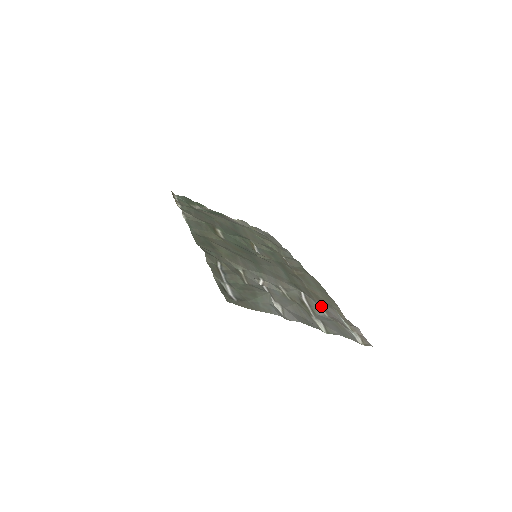
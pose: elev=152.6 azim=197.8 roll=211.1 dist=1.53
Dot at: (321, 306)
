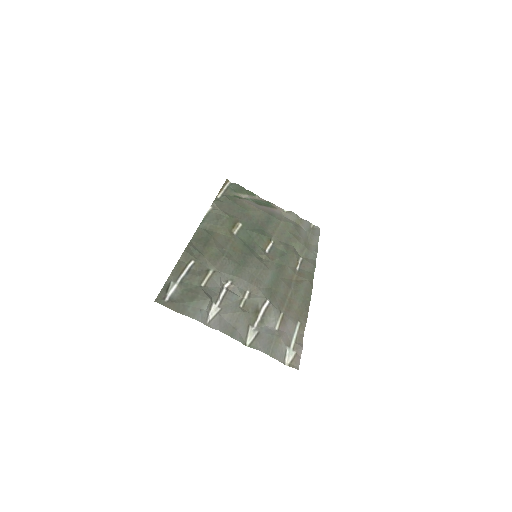
Dot at: (282, 318)
